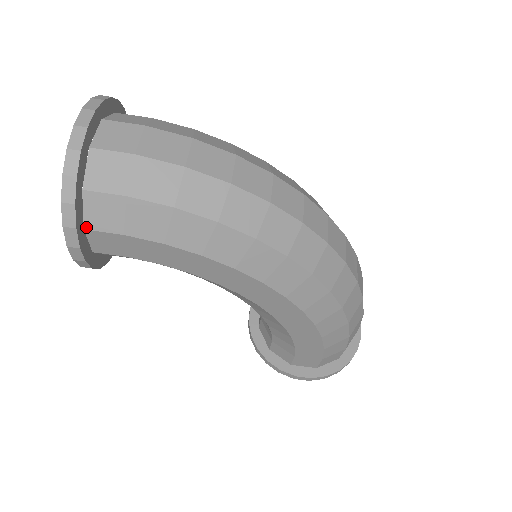
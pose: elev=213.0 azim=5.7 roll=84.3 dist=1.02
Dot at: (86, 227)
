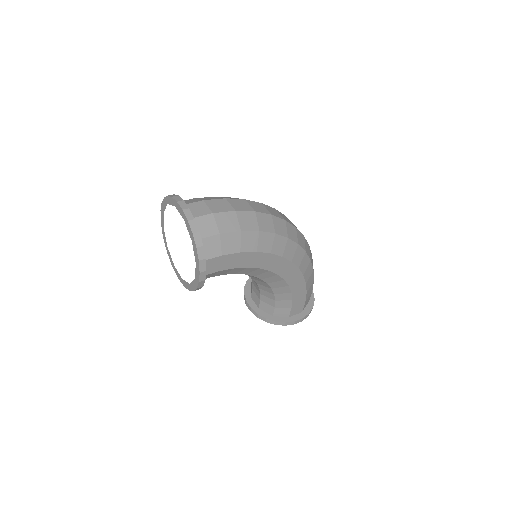
Dot at: occluded
